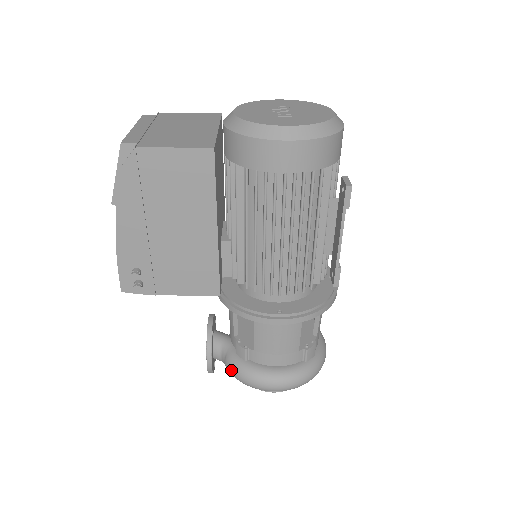
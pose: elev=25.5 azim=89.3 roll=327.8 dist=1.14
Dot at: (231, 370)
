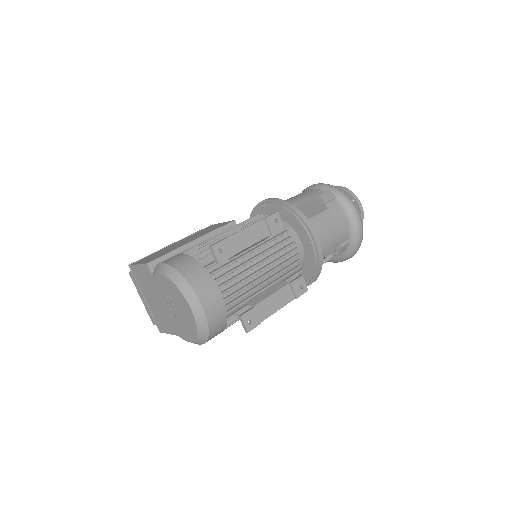
Dot at: occluded
